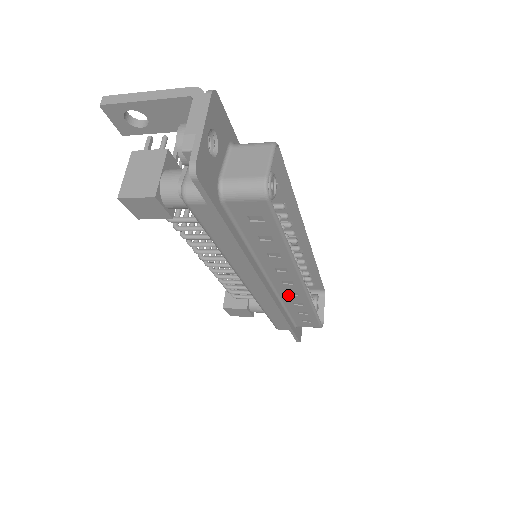
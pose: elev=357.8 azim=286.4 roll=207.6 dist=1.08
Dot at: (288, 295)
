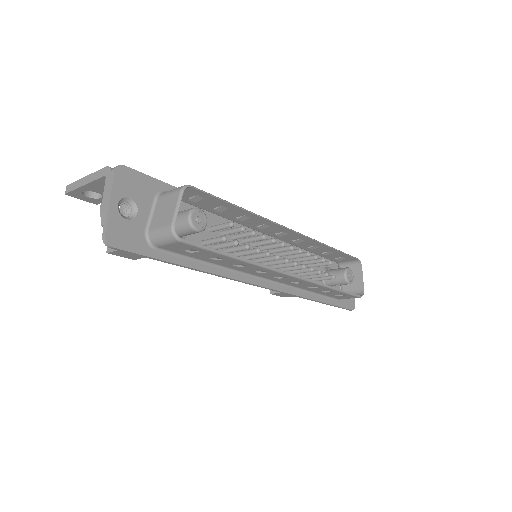
Dot at: (295, 283)
